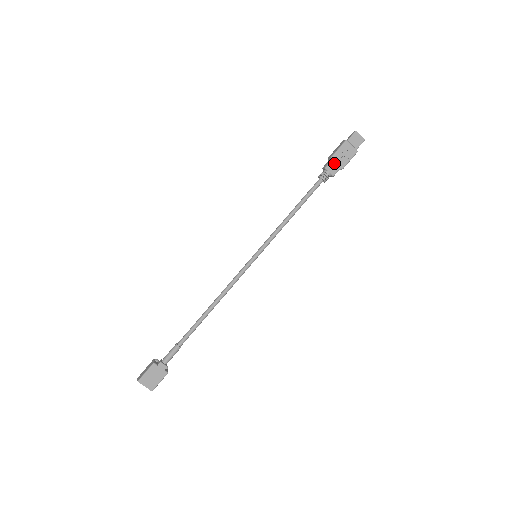
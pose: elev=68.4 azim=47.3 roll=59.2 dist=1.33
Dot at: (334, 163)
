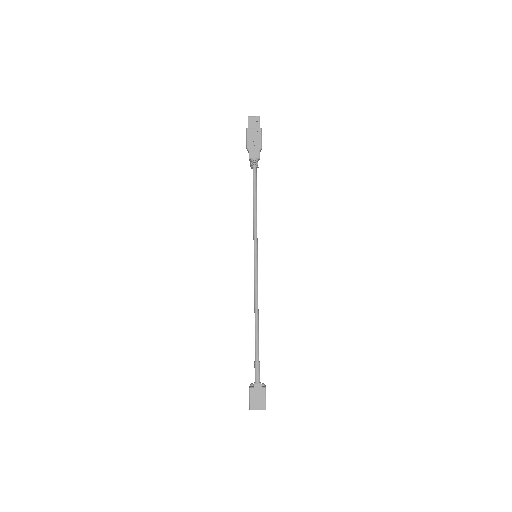
Dot at: (252, 150)
